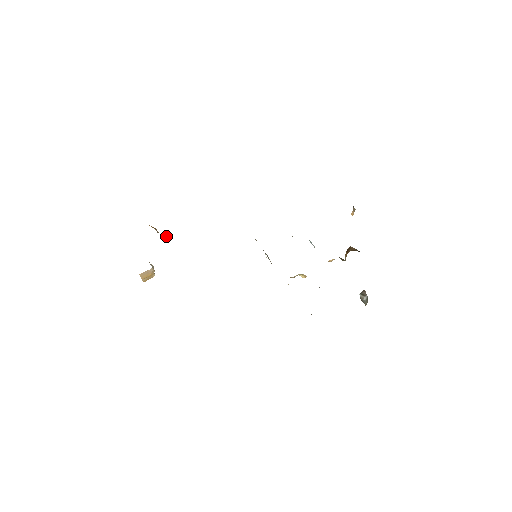
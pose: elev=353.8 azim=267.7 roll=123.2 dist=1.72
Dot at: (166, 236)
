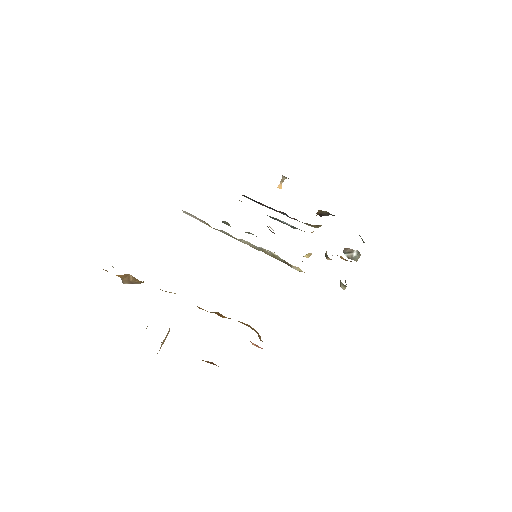
Dot at: (143, 281)
